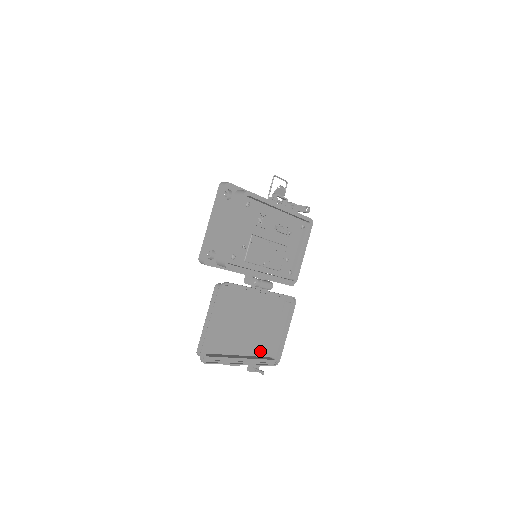
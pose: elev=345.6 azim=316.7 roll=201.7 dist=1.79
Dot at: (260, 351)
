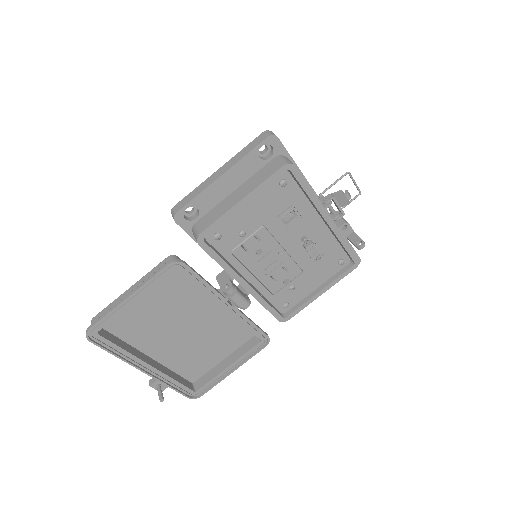
Dot at: (184, 369)
